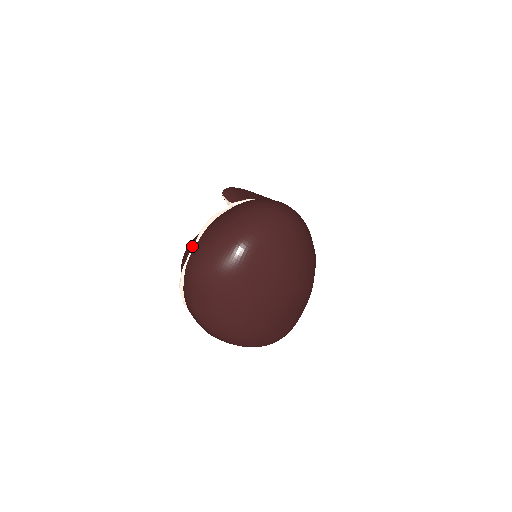
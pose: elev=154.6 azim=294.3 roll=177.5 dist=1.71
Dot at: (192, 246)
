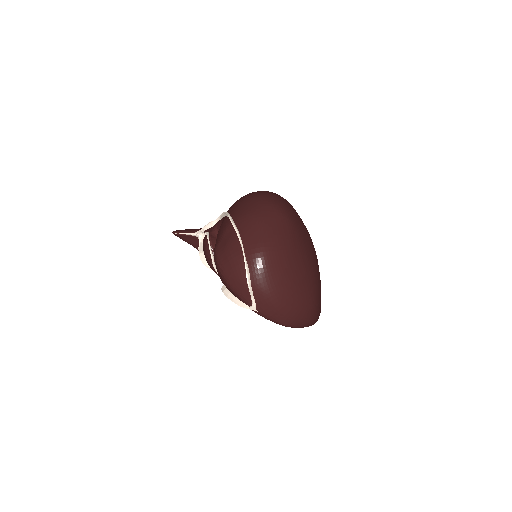
Dot at: (234, 241)
